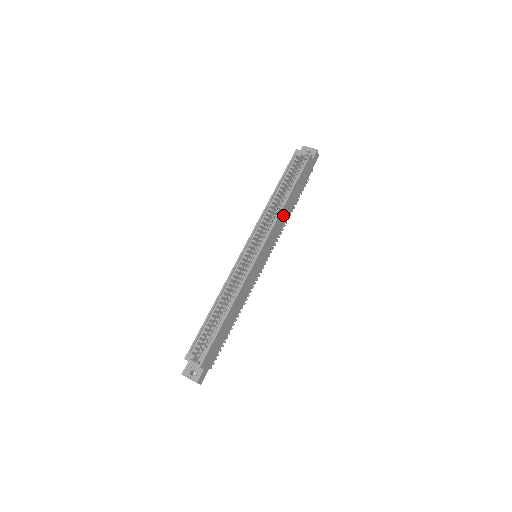
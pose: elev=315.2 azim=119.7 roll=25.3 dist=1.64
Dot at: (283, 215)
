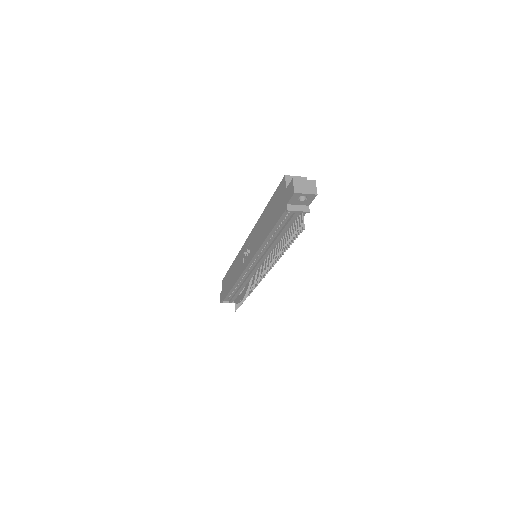
Dot at: occluded
